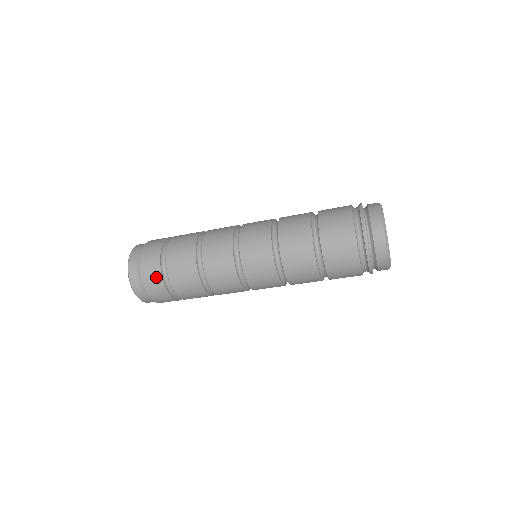
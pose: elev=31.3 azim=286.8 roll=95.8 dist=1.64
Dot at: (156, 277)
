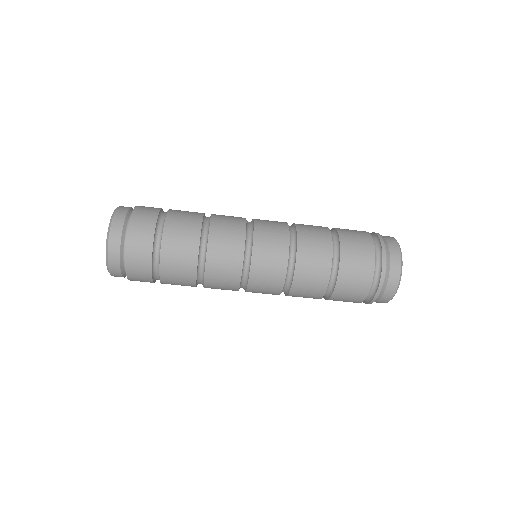
Dot at: (144, 257)
